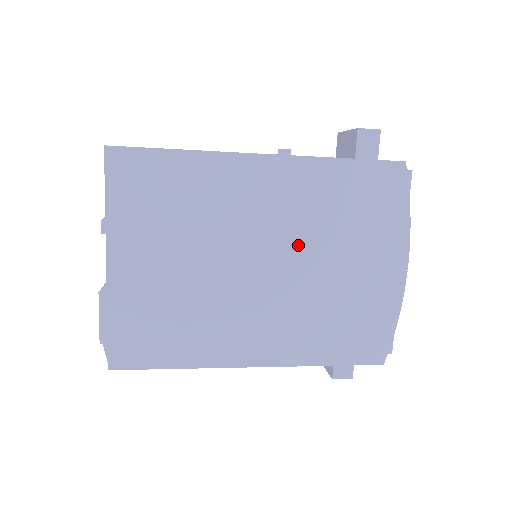
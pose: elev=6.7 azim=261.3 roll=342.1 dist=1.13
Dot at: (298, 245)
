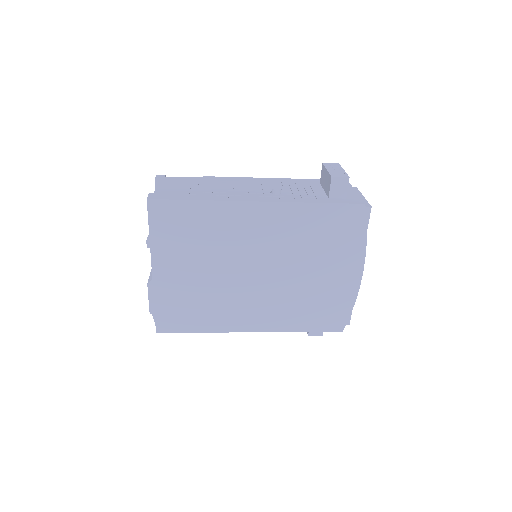
Dot at: (283, 259)
